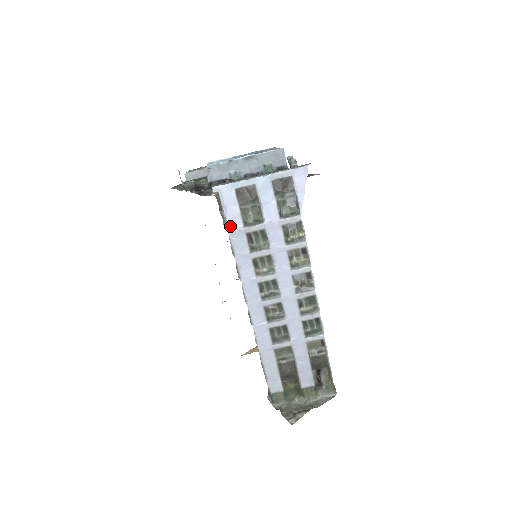
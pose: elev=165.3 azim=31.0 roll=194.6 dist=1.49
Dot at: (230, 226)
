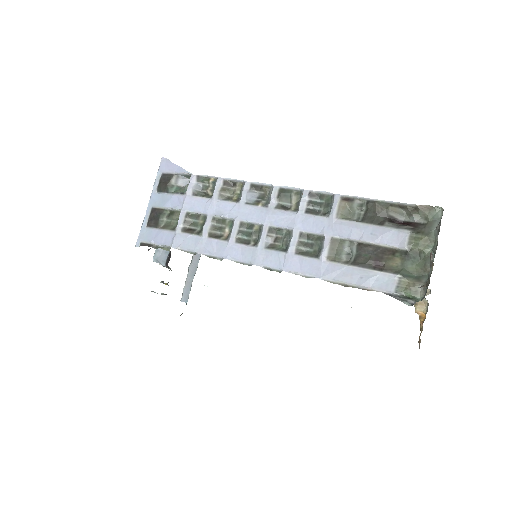
Dot at: (168, 244)
